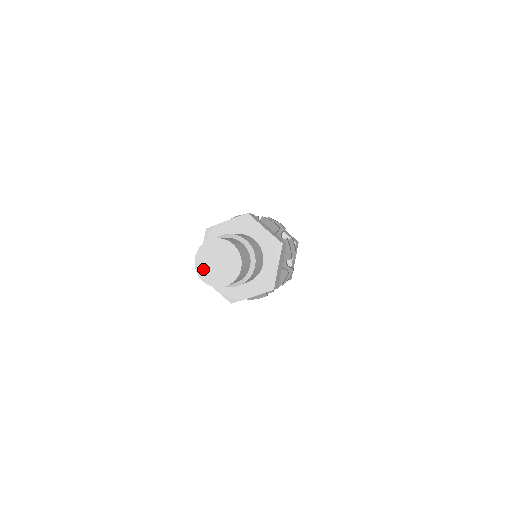
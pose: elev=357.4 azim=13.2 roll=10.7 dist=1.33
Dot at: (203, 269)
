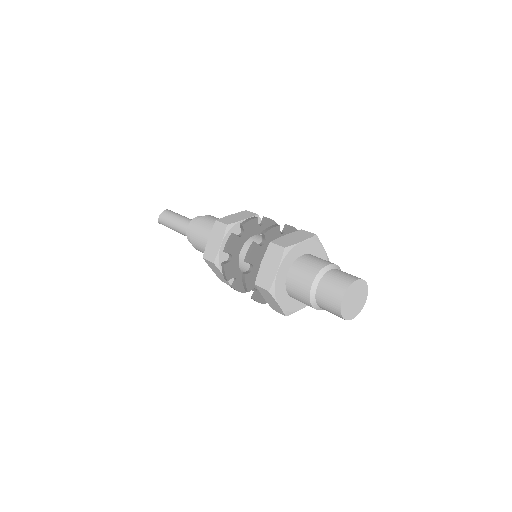
Dot at: (350, 314)
